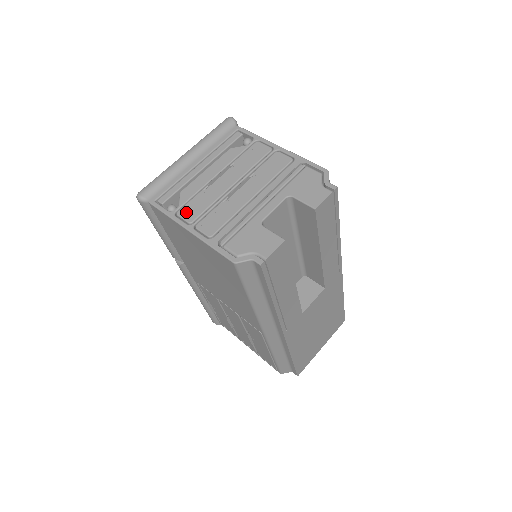
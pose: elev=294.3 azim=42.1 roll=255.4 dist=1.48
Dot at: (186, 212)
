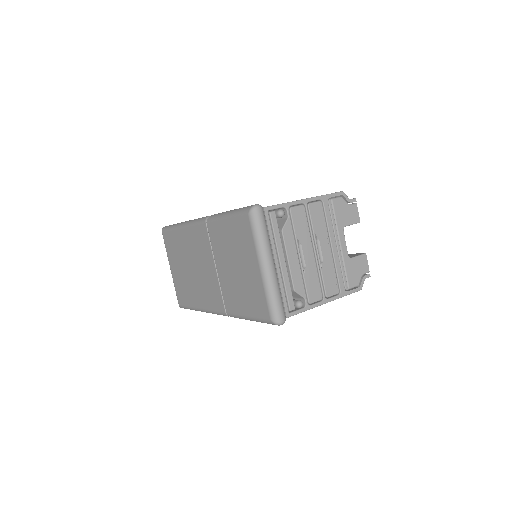
Dot at: (313, 297)
